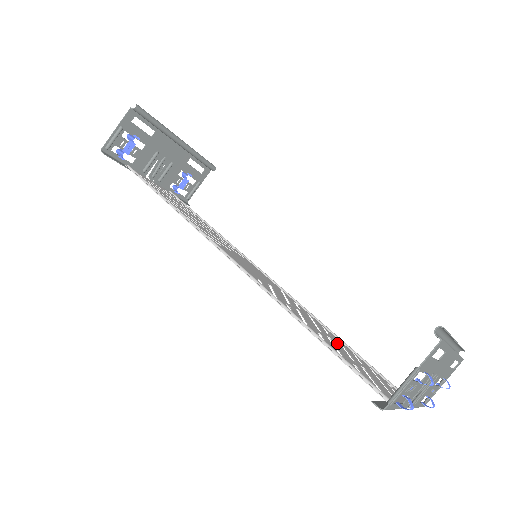
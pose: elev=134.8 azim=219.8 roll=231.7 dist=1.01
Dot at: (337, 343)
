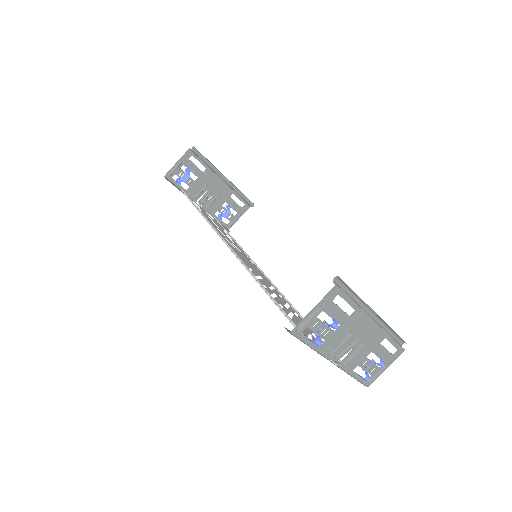
Dot at: (299, 319)
